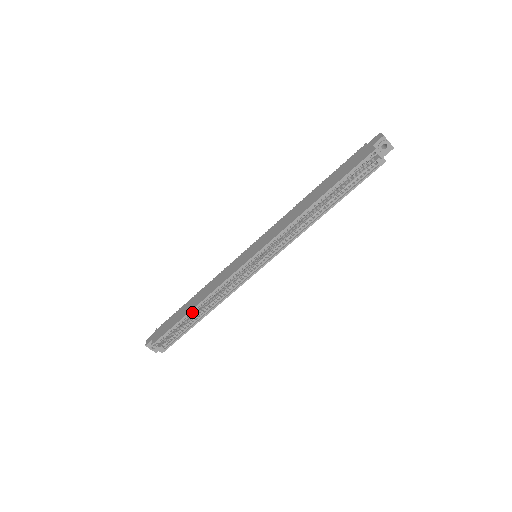
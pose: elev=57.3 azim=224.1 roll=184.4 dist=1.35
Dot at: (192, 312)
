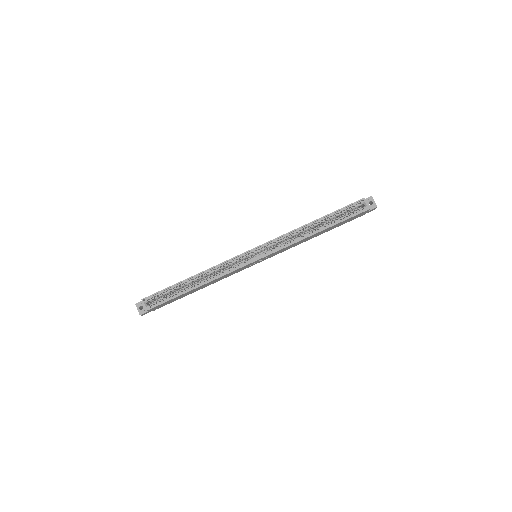
Dot at: (188, 281)
